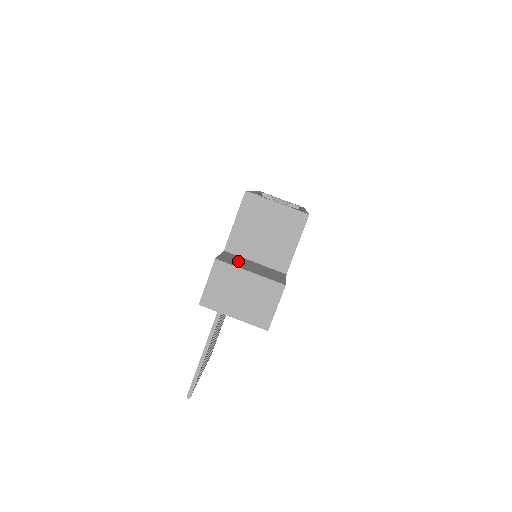
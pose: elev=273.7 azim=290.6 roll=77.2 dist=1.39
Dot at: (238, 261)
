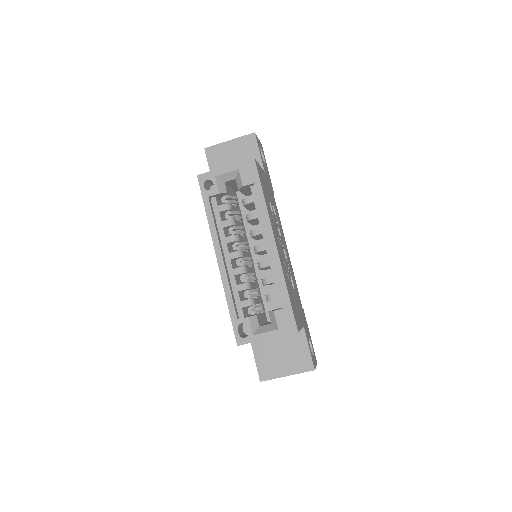
Dot at: (270, 357)
